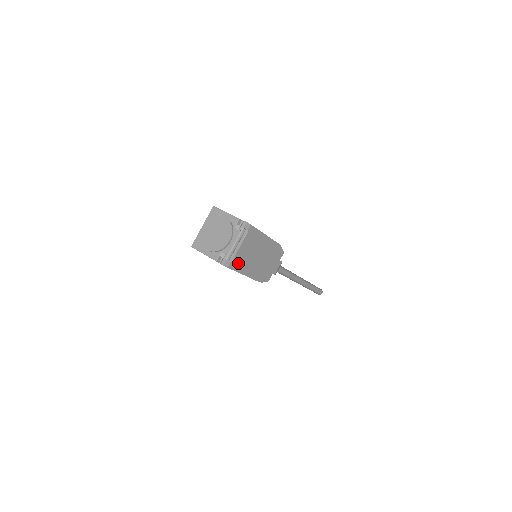
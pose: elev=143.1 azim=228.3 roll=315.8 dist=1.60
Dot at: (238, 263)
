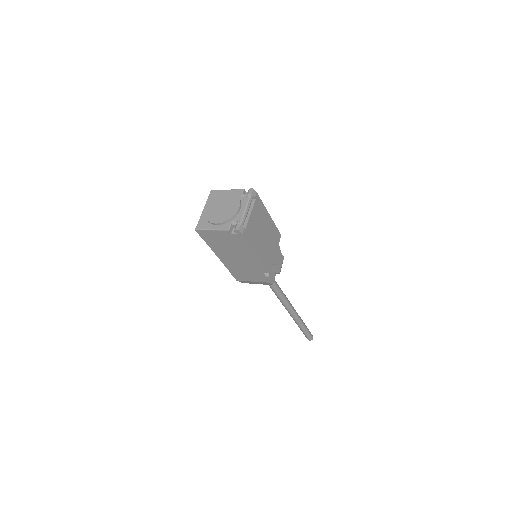
Dot at: (250, 235)
